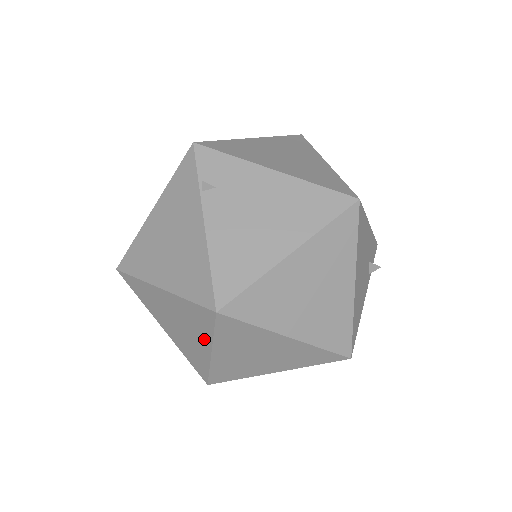
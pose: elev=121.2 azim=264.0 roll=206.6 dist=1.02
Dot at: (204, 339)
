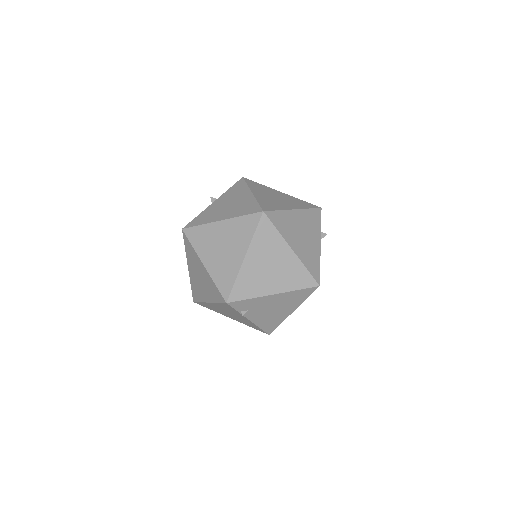
Dot at: occluded
